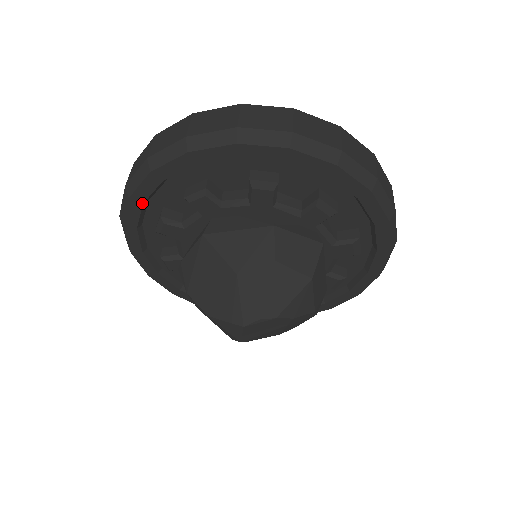
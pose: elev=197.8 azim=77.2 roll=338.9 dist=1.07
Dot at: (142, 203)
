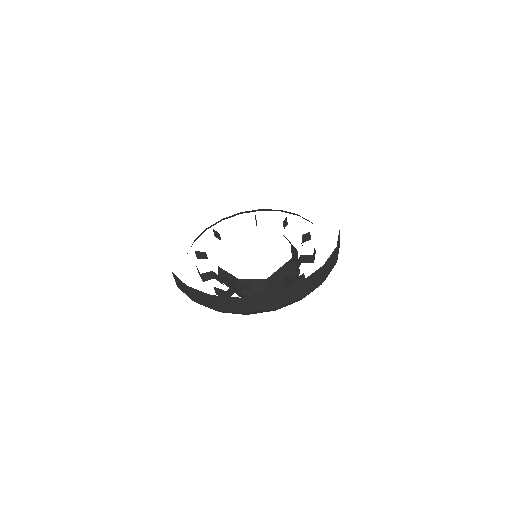
Dot at: occluded
